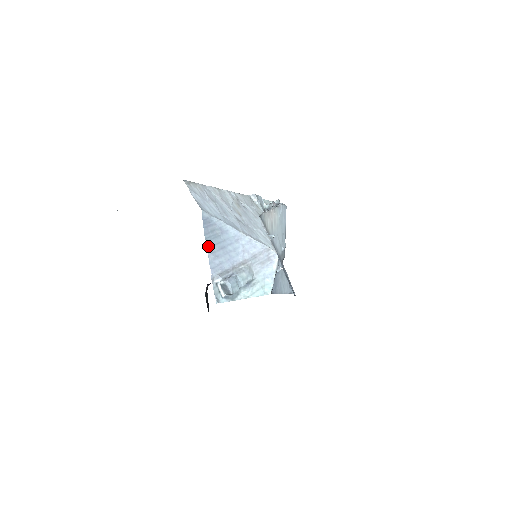
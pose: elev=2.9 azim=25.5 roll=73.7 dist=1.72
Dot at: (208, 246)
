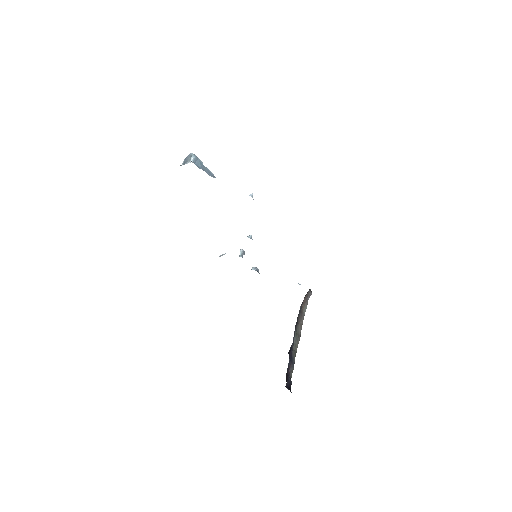
Dot at: occluded
